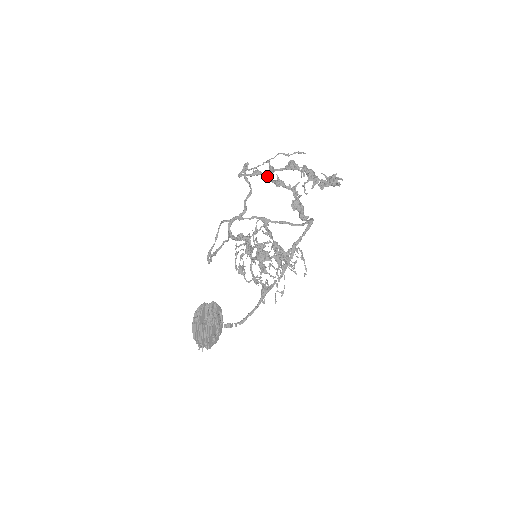
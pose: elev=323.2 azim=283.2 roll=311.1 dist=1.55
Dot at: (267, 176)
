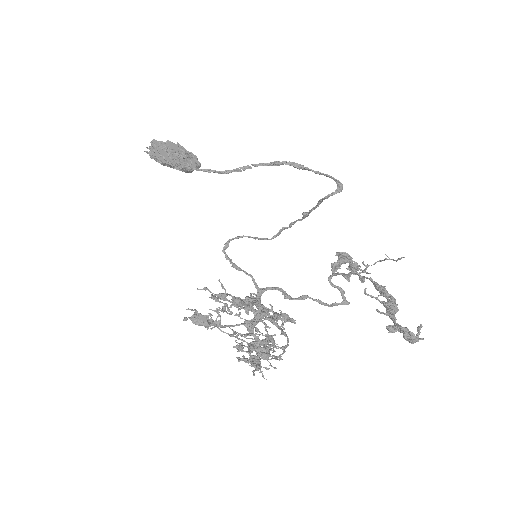
Dot at: (351, 272)
